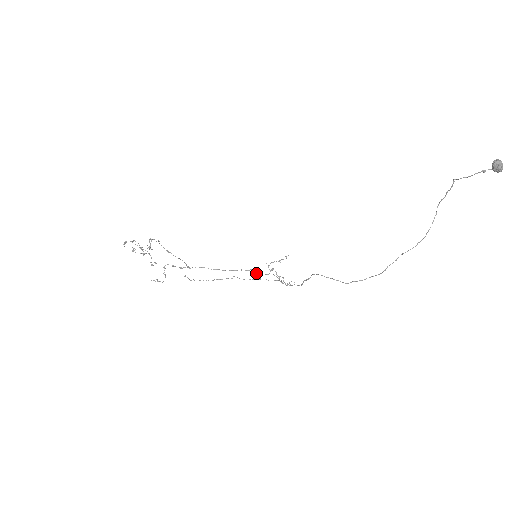
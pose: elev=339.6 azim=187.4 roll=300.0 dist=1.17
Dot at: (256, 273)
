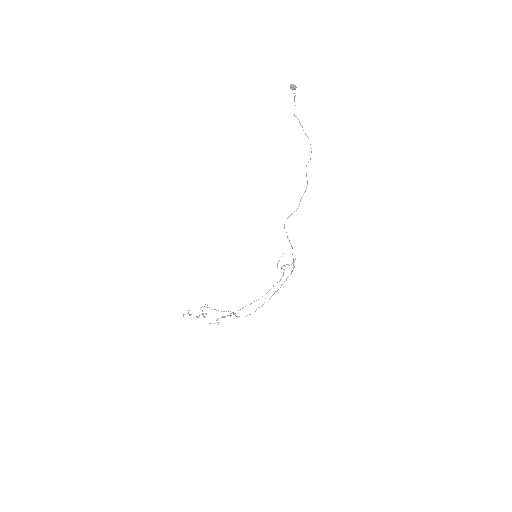
Dot at: occluded
